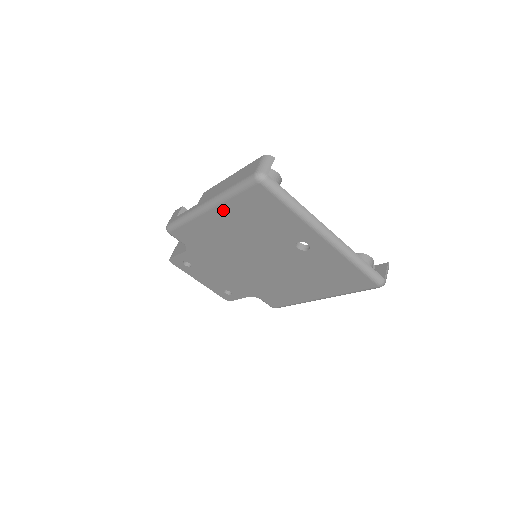
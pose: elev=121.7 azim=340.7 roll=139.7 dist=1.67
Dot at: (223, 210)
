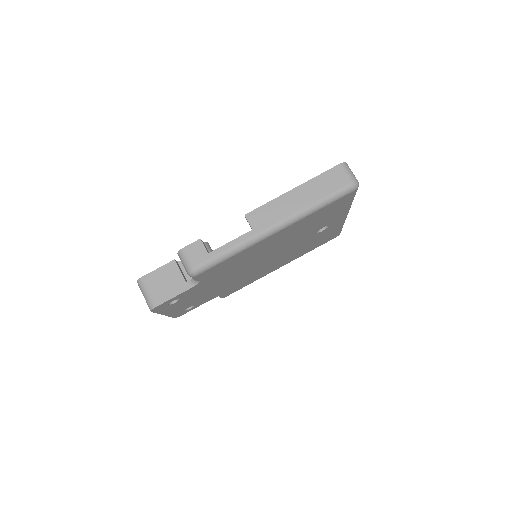
Dot at: (294, 225)
